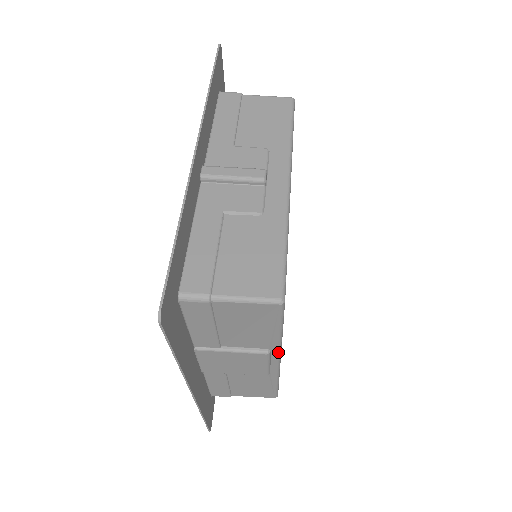
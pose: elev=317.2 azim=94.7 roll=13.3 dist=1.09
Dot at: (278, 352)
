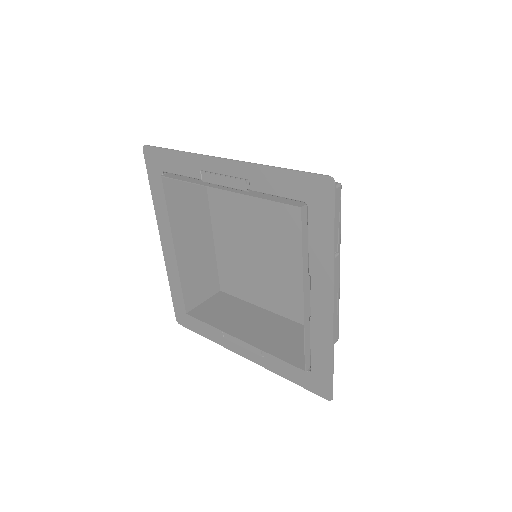
Dot at: occluded
